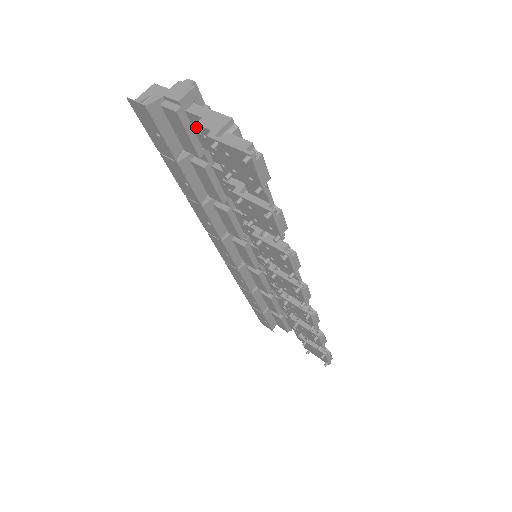
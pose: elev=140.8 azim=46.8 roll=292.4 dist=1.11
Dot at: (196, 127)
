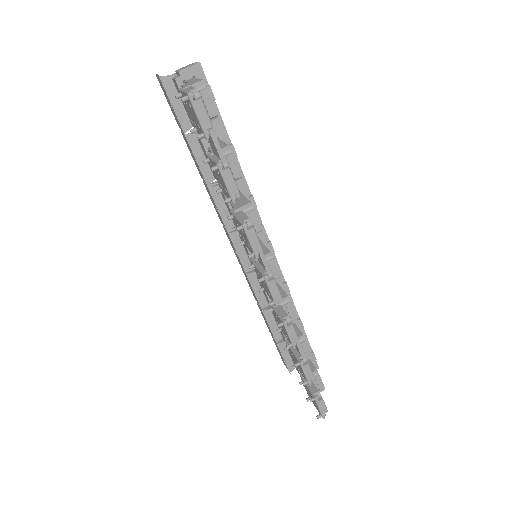
Dot at: occluded
